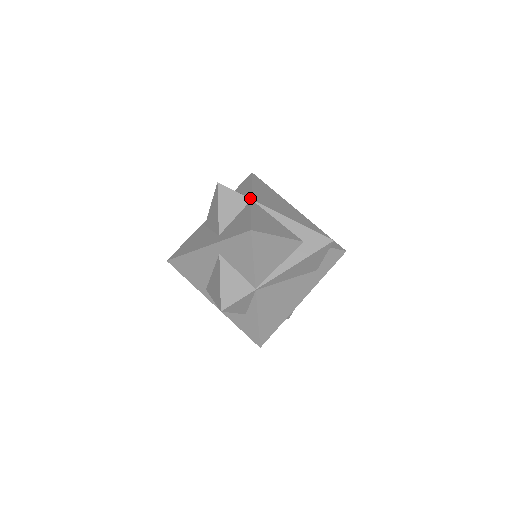
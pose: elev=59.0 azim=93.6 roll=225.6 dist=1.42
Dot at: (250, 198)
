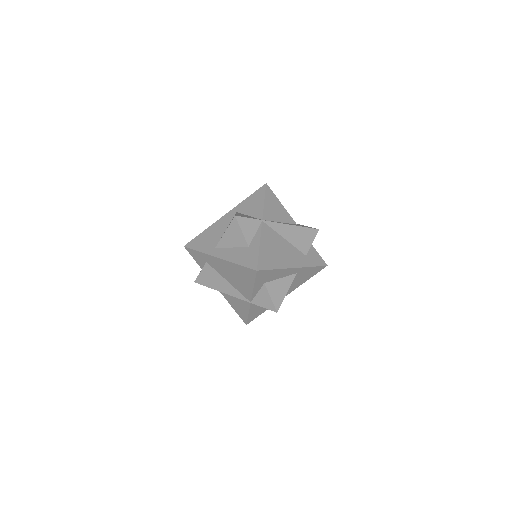
Dot at: occluded
